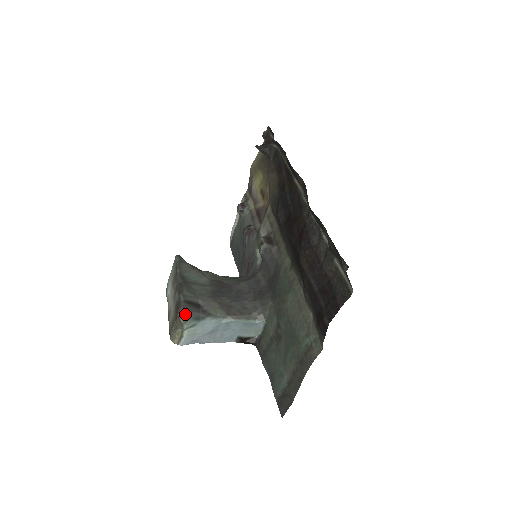
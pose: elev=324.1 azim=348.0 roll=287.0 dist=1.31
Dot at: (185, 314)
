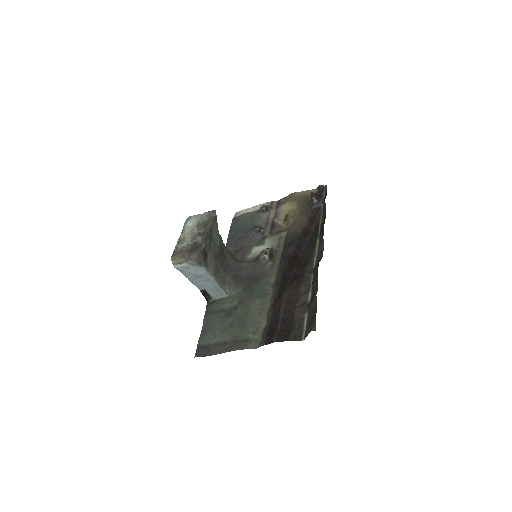
Dot at: (197, 256)
